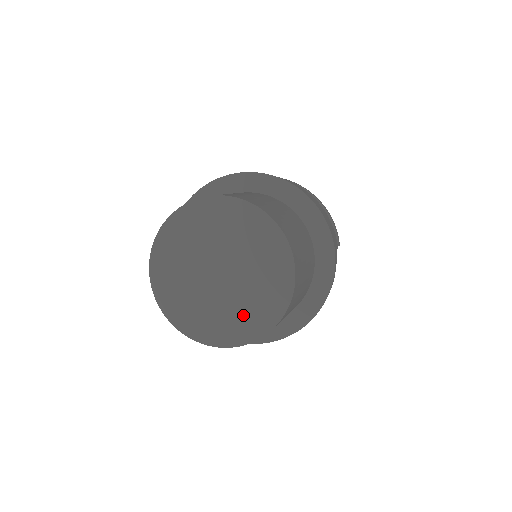
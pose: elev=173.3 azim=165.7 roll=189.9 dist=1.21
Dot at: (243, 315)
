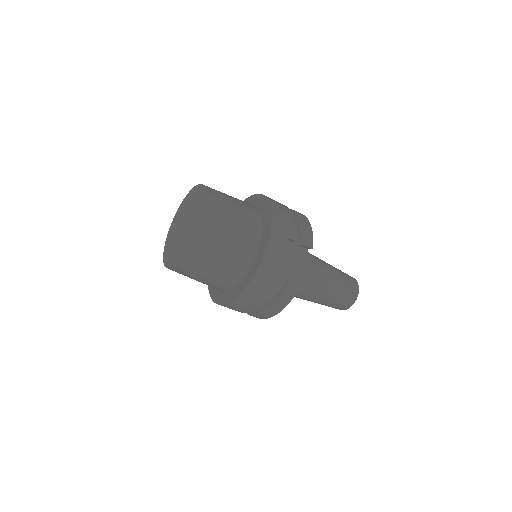
Dot at: (182, 246)
